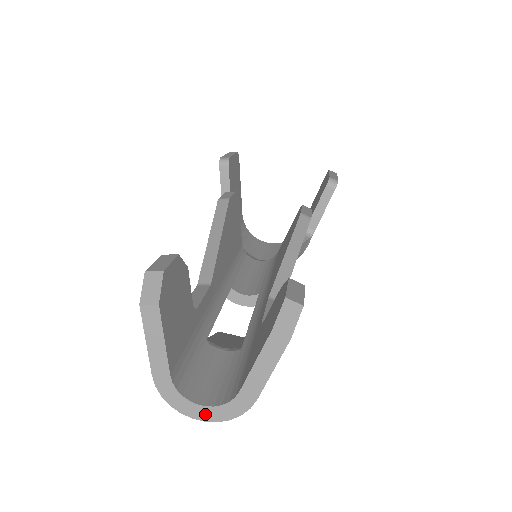
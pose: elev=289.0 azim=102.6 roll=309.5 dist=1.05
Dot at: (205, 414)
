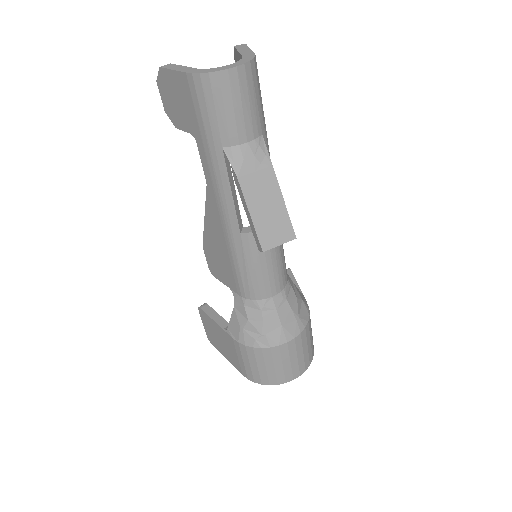
Dot at: (233, 66)
